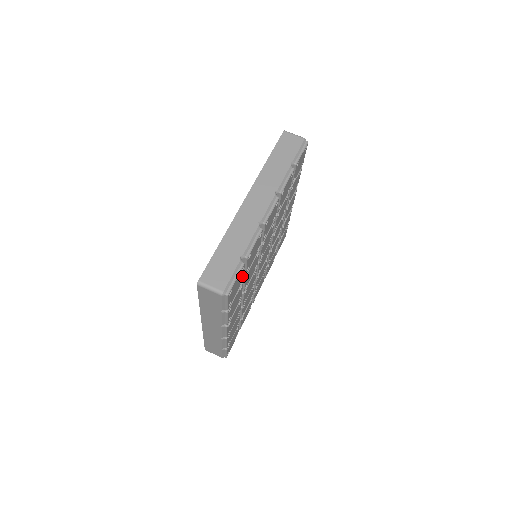
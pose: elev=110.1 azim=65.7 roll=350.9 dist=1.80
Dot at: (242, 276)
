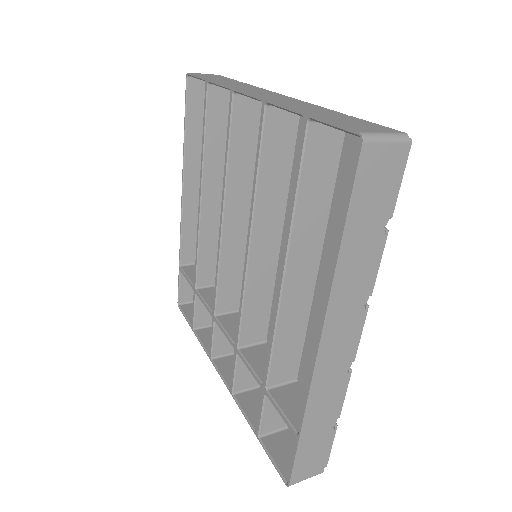
Dot at: occluded
